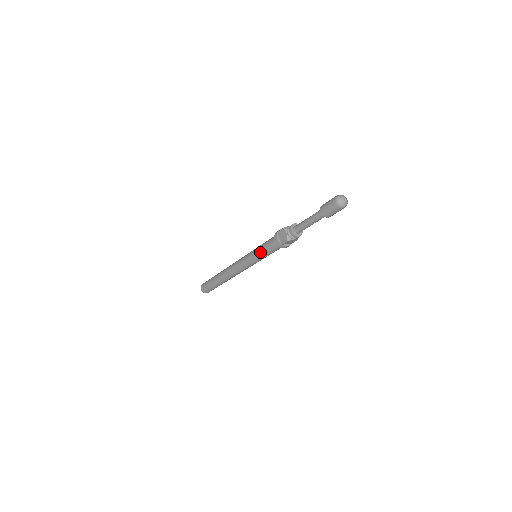
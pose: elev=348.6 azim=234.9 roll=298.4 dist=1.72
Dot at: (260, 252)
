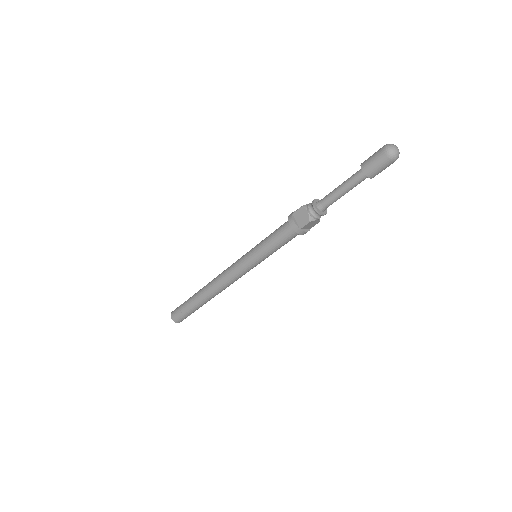
Dot at: (265, 247)
